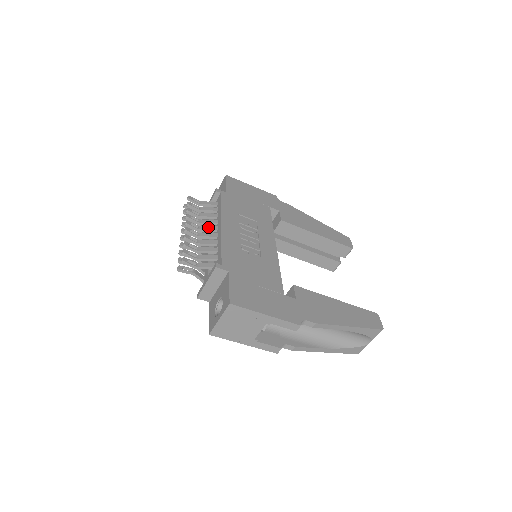
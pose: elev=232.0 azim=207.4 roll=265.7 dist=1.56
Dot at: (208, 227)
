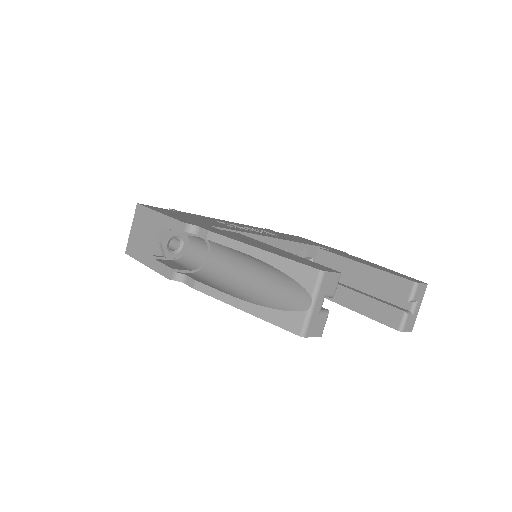
Dot at: occluded
